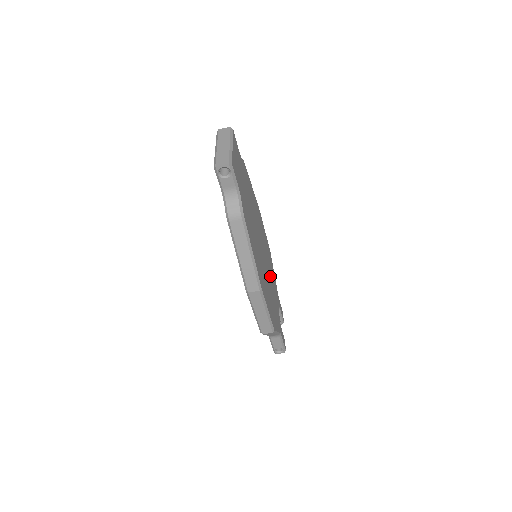
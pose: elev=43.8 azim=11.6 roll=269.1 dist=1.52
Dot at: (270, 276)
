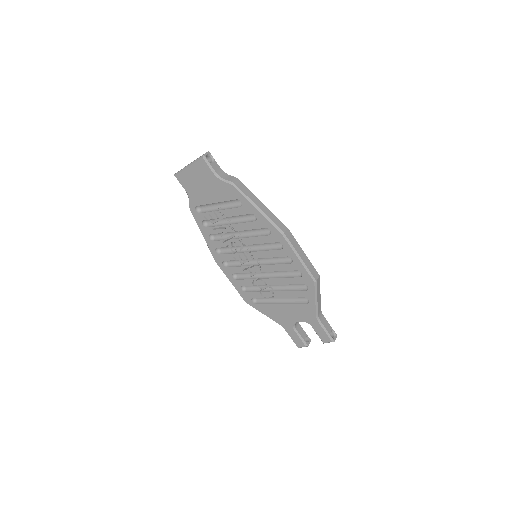
Dot at: occluded
